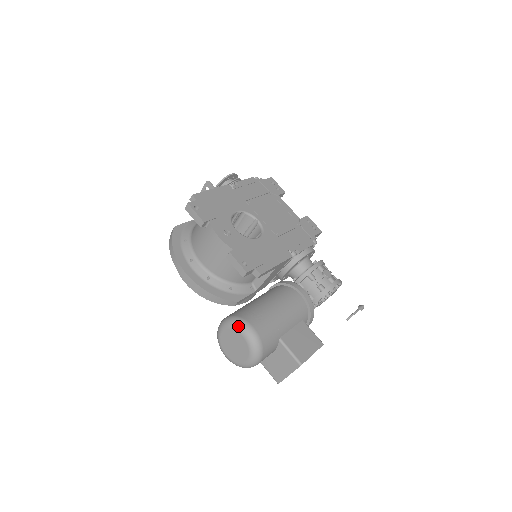
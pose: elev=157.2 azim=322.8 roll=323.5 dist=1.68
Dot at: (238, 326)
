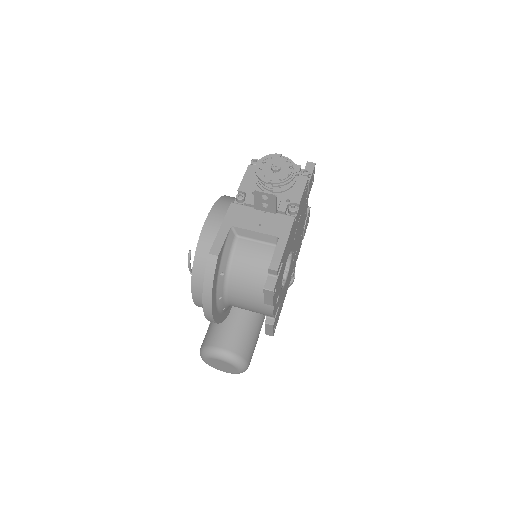
Dot at: (240, 367)
